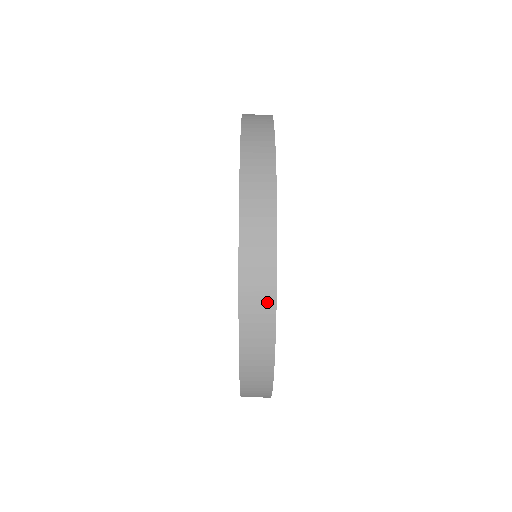
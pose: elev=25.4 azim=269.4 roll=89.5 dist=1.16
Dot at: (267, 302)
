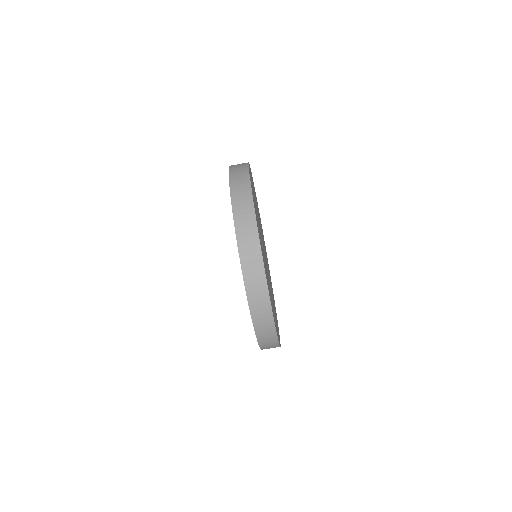
Dot at: (262, 286)
